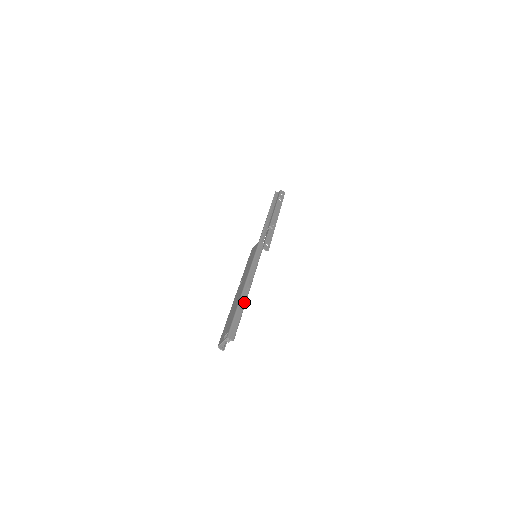
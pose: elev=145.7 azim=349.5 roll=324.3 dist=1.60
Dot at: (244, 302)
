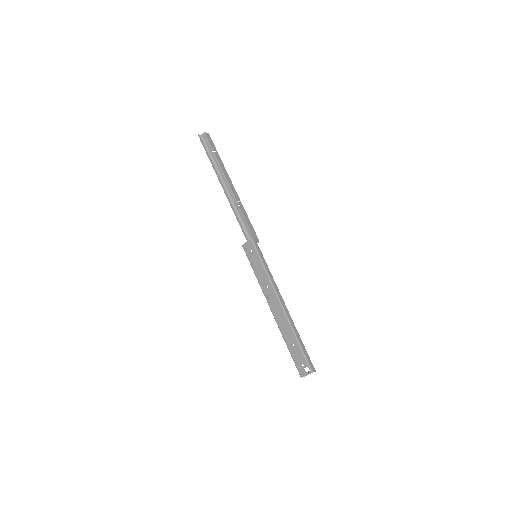
Dot at: (294, 325)
